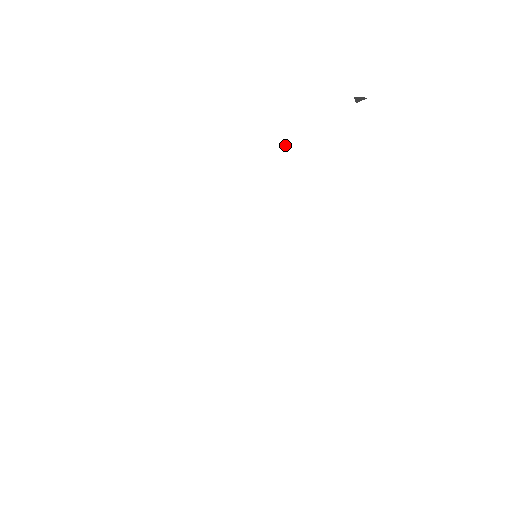
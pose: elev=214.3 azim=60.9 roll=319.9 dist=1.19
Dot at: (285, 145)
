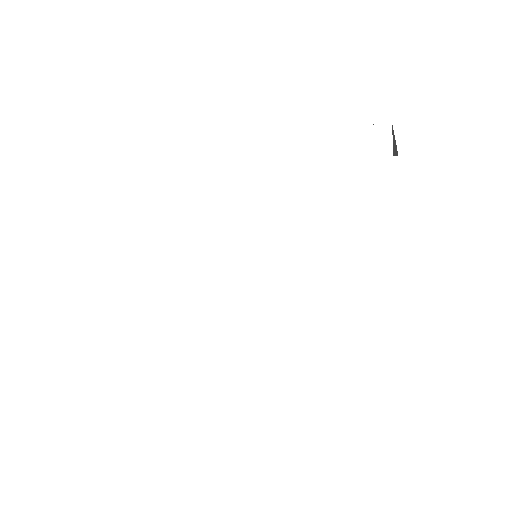
Dot at: (321, 147)
